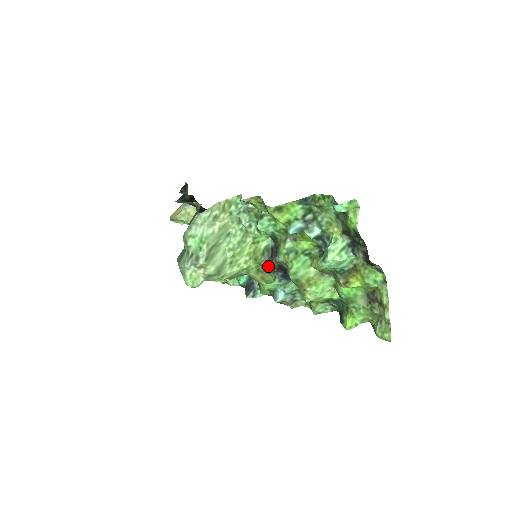
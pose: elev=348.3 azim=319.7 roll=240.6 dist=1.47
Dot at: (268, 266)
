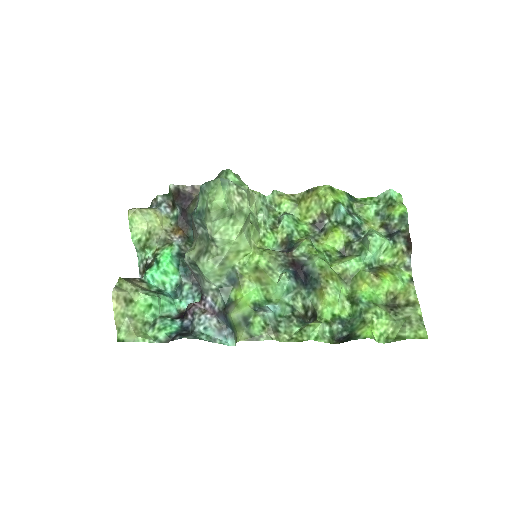
Dot at: (280, 258)
